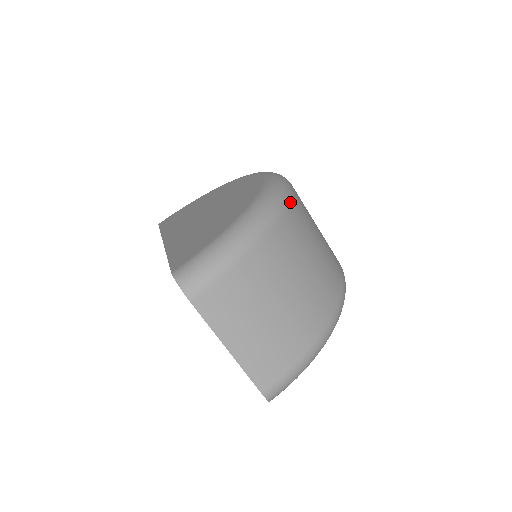
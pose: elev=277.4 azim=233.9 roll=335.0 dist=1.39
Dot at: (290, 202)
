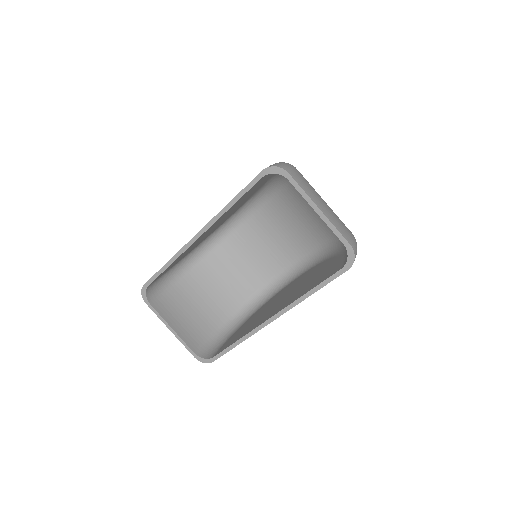
Dot at: occluded
